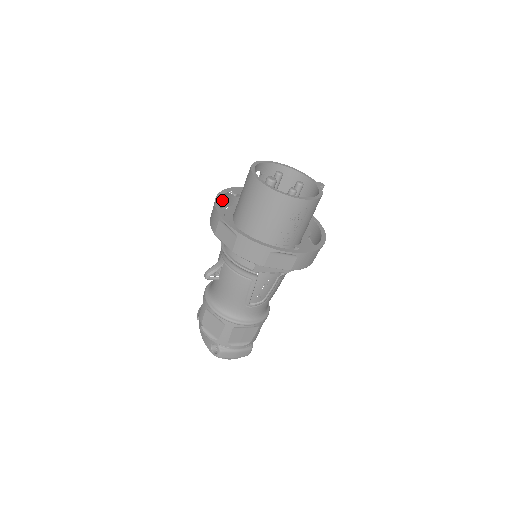
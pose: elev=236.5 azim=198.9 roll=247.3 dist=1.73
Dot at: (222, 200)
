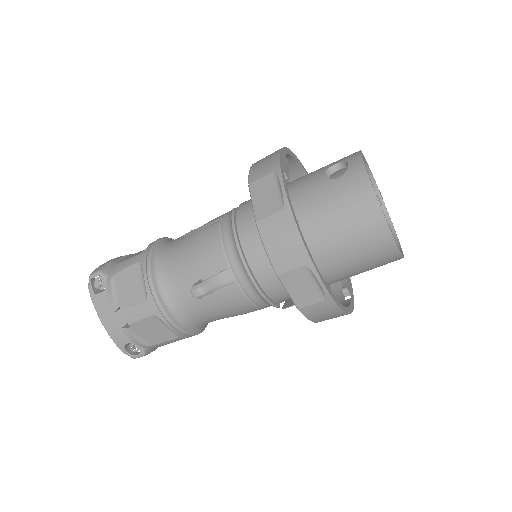
Dot at: (274, 190)
